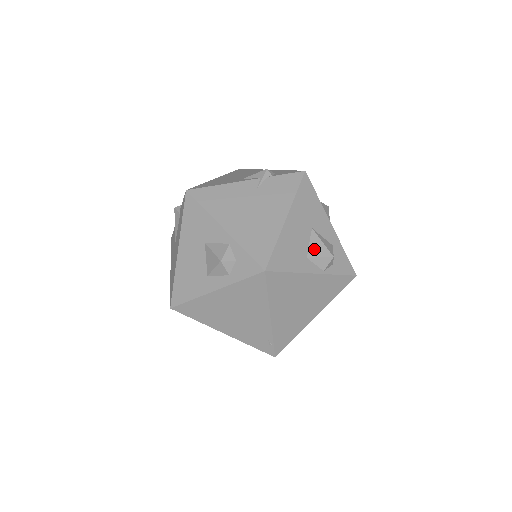
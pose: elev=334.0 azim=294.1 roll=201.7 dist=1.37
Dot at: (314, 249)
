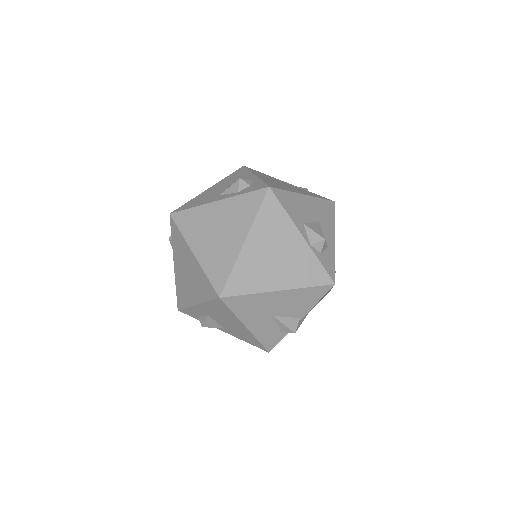
Dot at: (313, 226)
